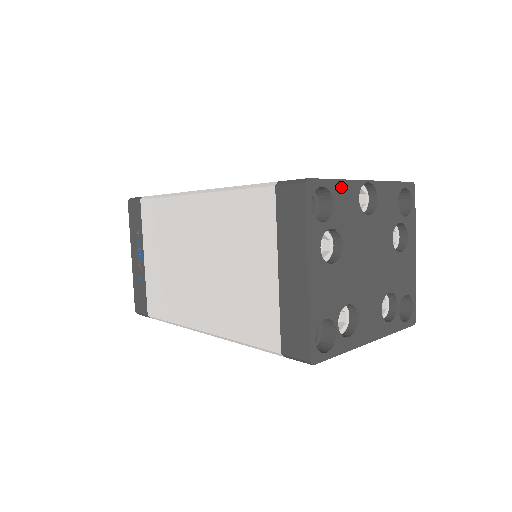
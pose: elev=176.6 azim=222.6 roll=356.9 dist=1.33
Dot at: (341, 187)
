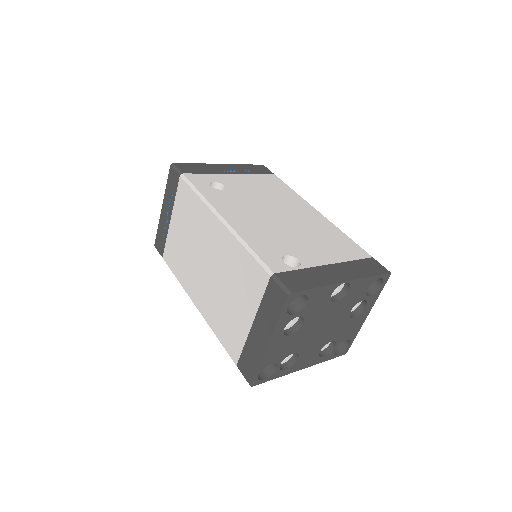
Dot at: (319, 291)
